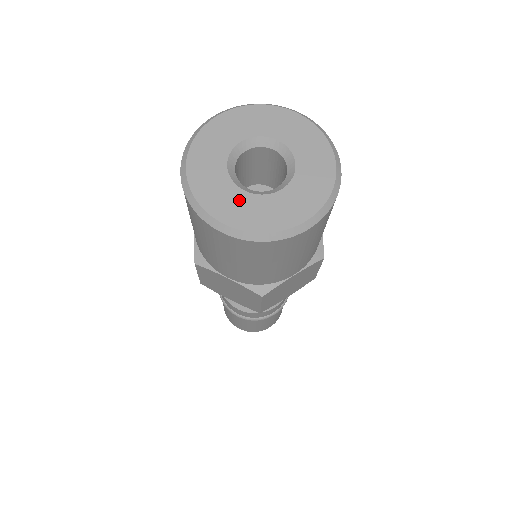
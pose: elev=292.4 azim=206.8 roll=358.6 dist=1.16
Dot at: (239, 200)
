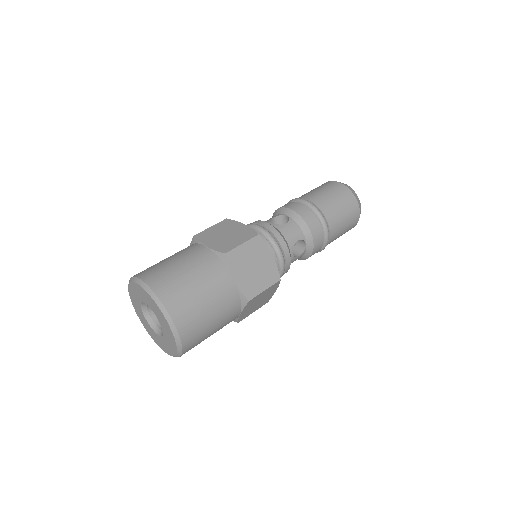
Dot at: (158, 338)
